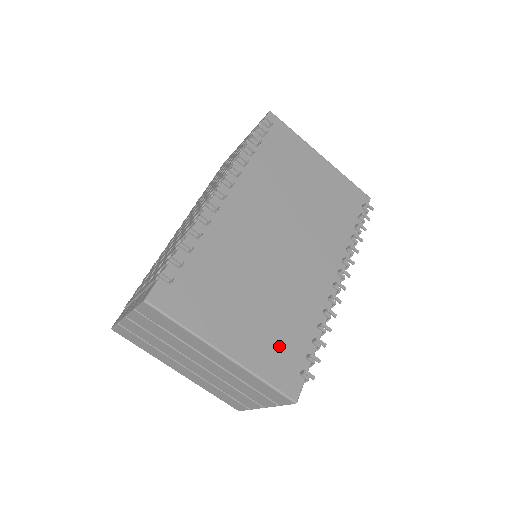
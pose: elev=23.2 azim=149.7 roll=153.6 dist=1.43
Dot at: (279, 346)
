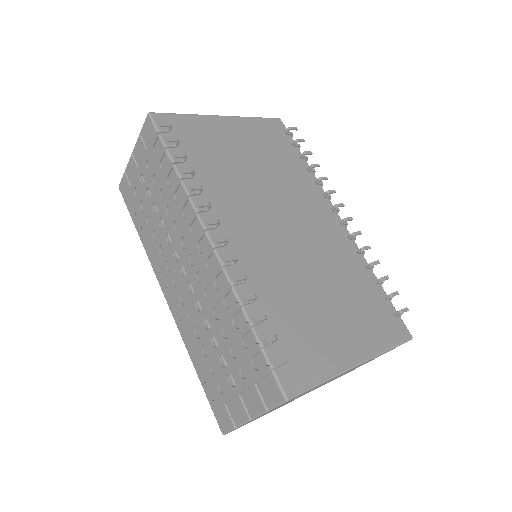
Dot at: (369, 313)
